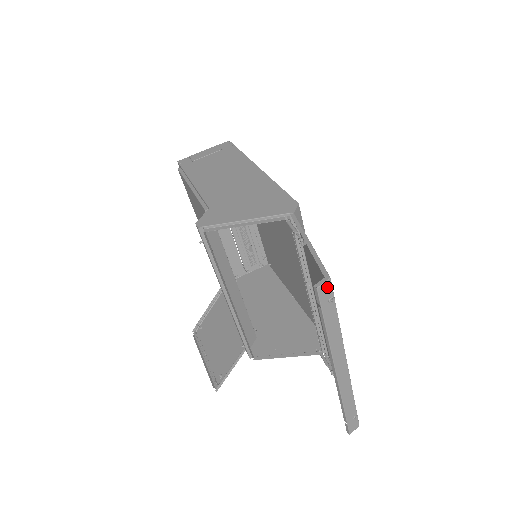
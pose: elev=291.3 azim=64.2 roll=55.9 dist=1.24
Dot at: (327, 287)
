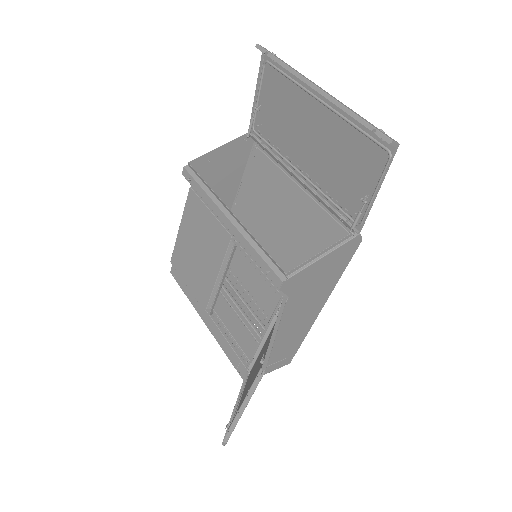
Dot at: (266, 49)
